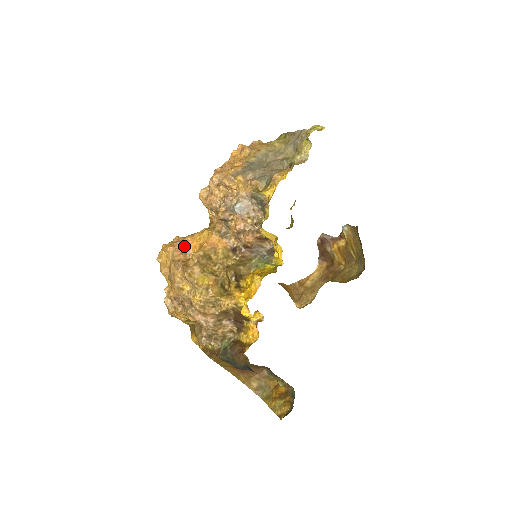
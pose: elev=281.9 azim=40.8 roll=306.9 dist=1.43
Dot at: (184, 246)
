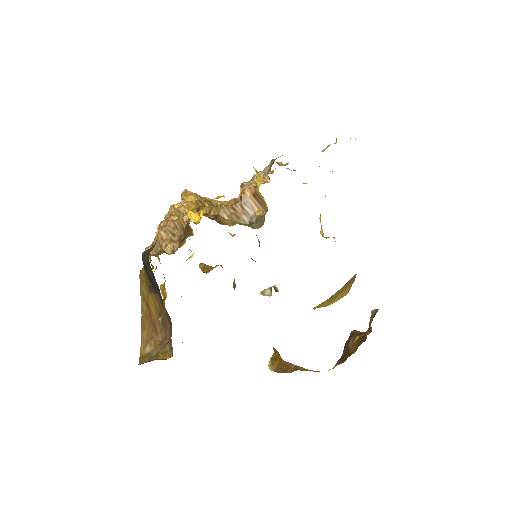
Dot at: occluded
